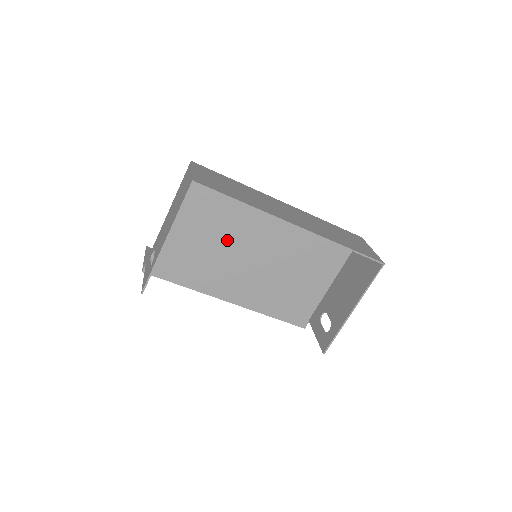
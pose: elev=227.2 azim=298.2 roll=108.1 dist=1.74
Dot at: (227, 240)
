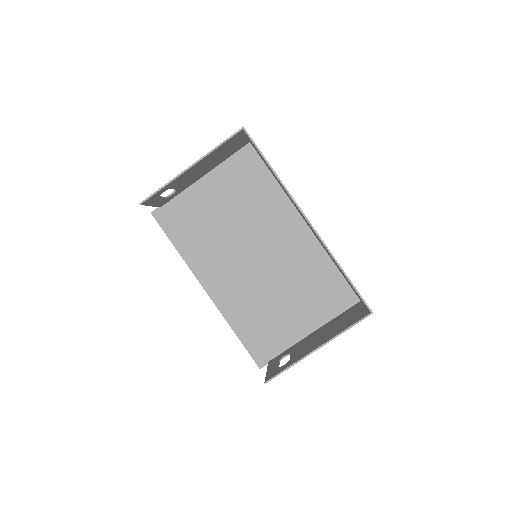
Dot at: (239, 227)
